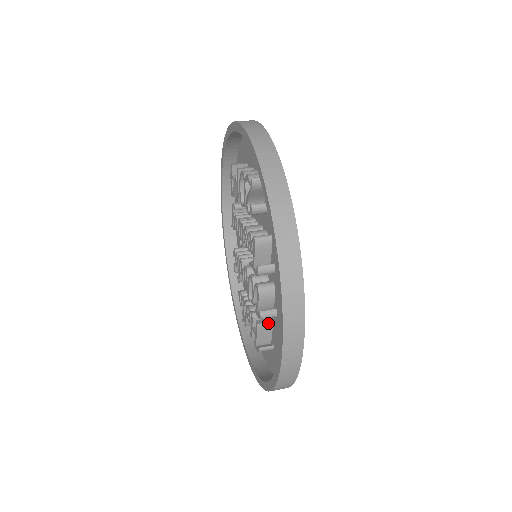
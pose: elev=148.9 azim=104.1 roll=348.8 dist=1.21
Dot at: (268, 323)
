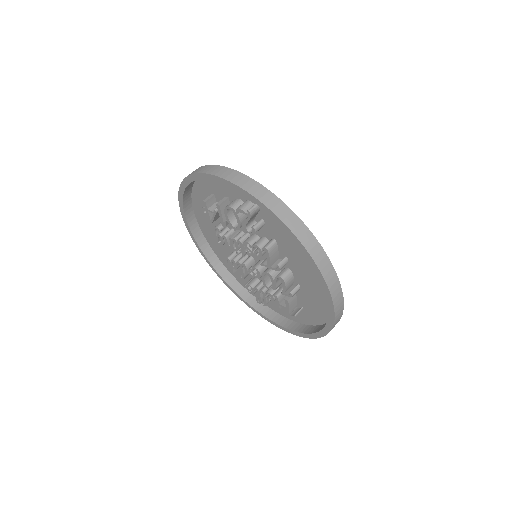
Dot at: (293, 296)
